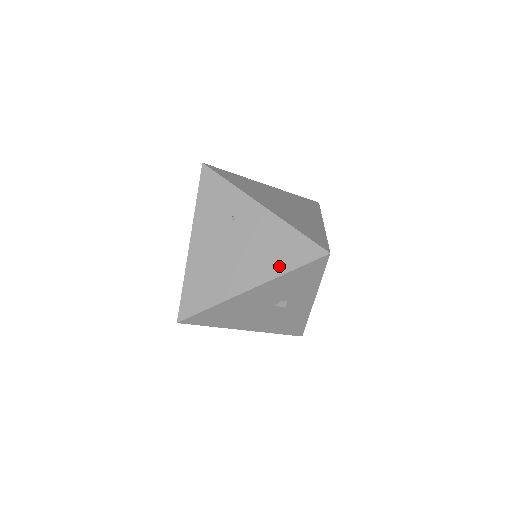
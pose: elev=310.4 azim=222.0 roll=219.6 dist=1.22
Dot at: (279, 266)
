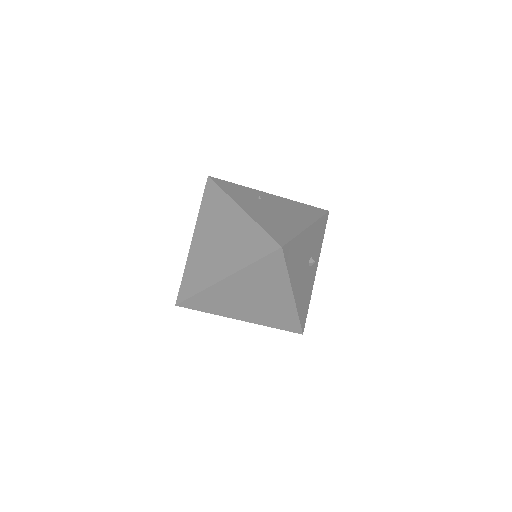
Dot at: (312, 216)
